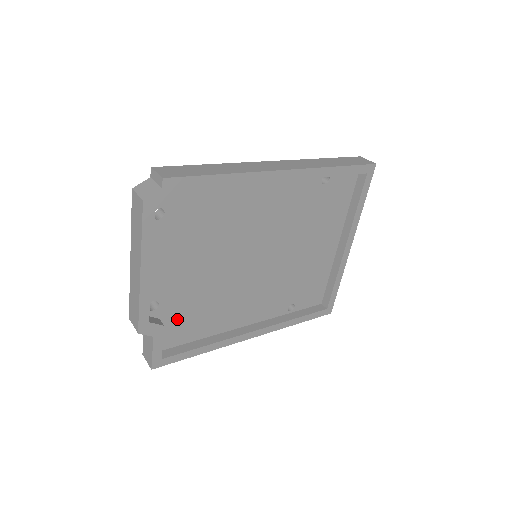
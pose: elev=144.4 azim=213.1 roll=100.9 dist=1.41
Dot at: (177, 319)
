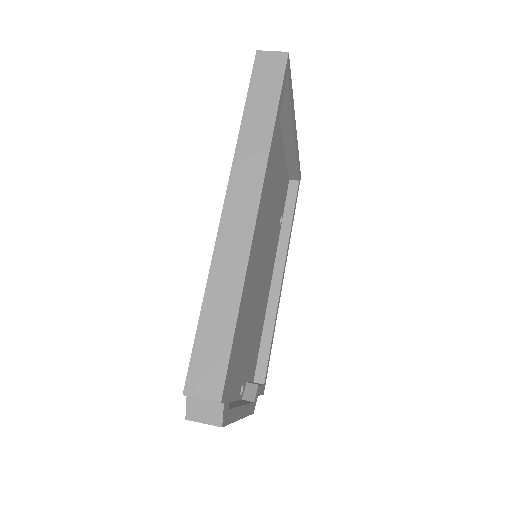
Dot at: (251, 361)
